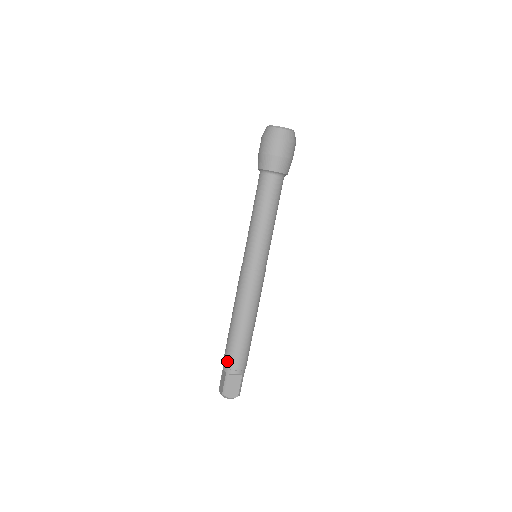
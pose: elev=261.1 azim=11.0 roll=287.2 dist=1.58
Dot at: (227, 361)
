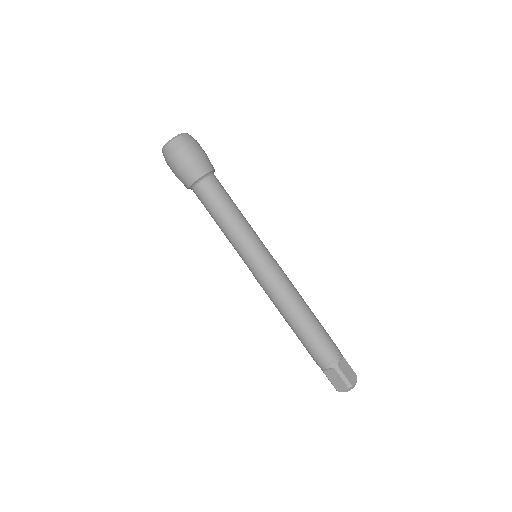
Dot at: (313, 359)
